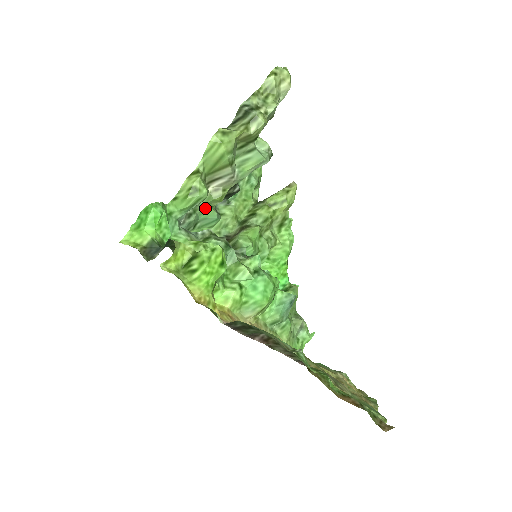
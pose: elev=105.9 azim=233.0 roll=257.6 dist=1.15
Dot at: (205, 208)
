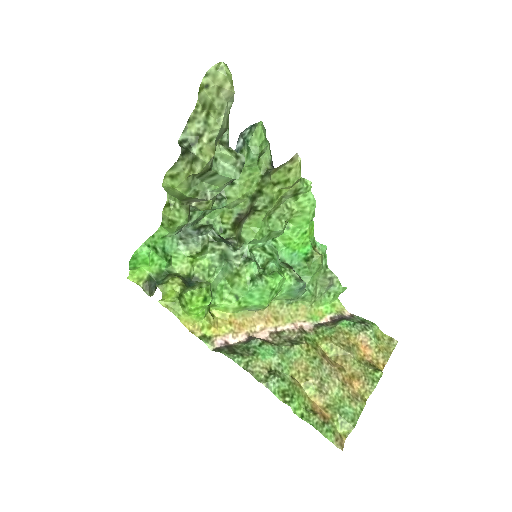
Dot at: occluded
